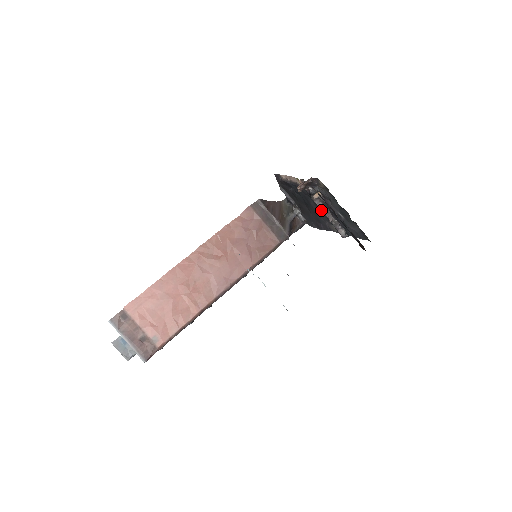
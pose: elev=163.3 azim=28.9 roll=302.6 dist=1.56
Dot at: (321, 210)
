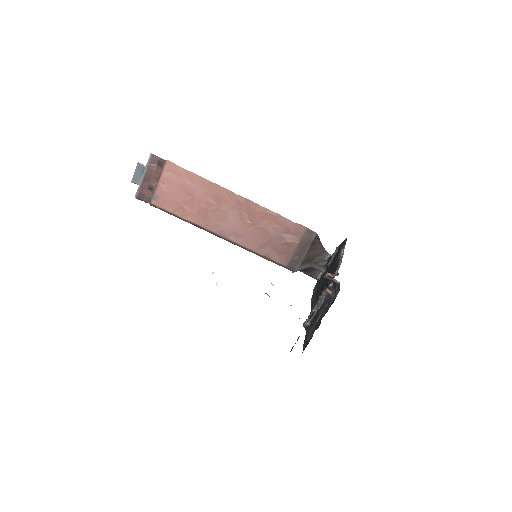
Dot at: (319, 299)
